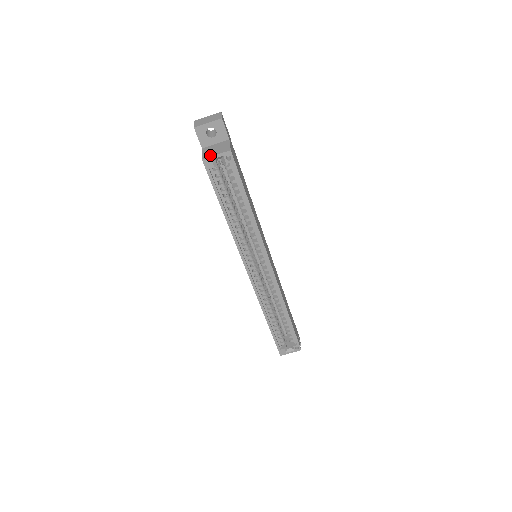
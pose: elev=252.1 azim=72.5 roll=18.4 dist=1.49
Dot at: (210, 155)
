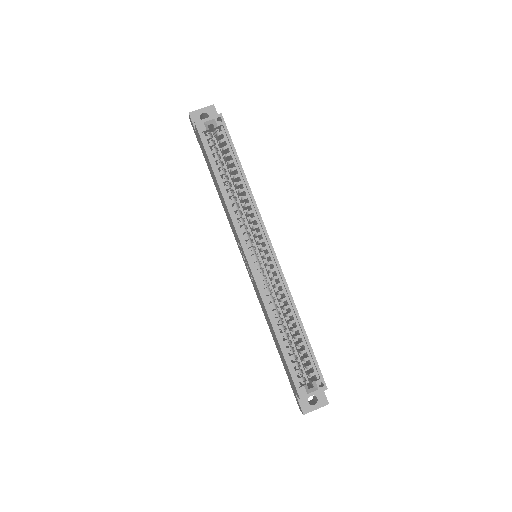
Dot at: (202, 120)
